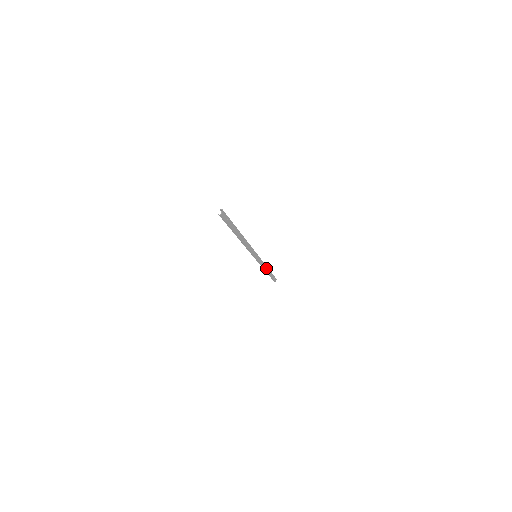
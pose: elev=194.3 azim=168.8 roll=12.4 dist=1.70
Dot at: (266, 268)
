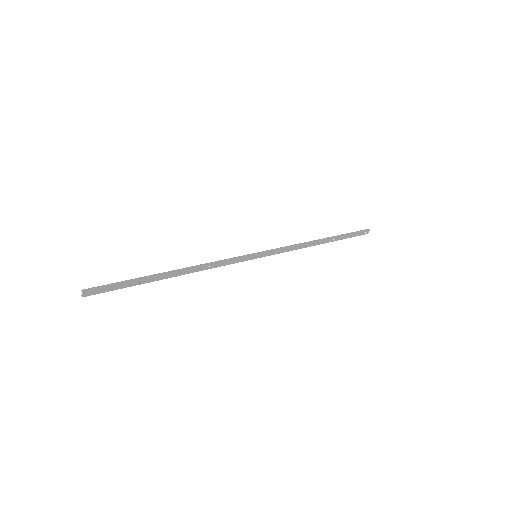
Dot at: (311, 244)
